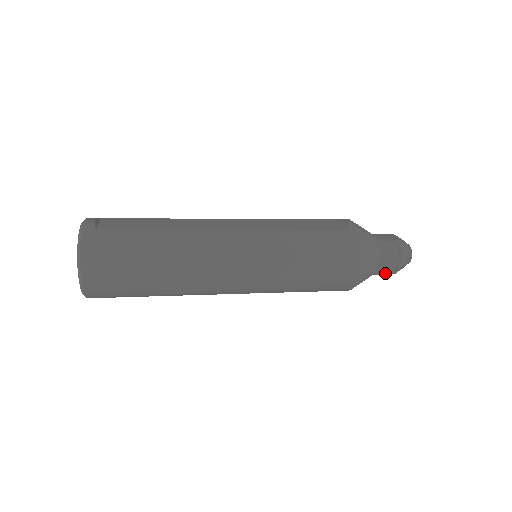
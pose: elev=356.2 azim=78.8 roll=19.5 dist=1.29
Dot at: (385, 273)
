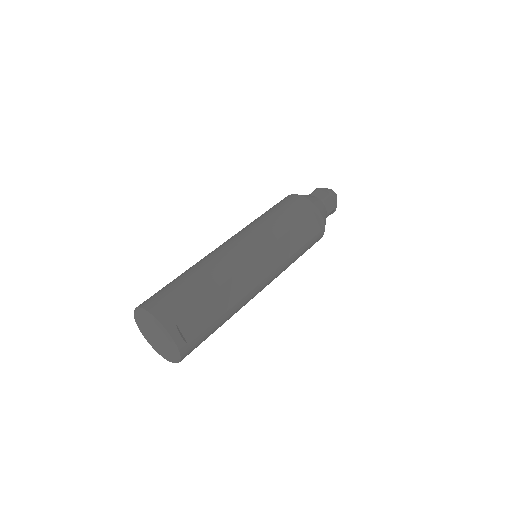
Dot at: occluded
